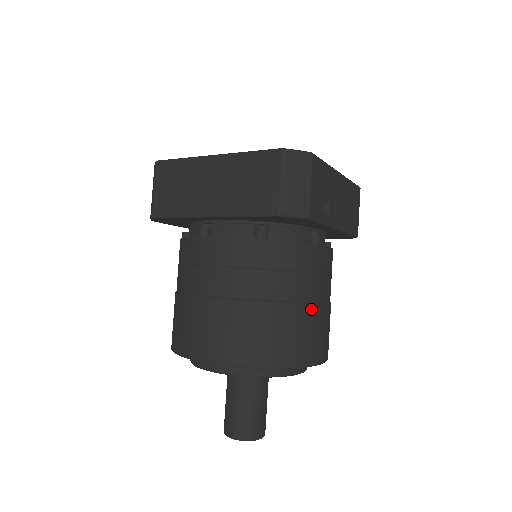
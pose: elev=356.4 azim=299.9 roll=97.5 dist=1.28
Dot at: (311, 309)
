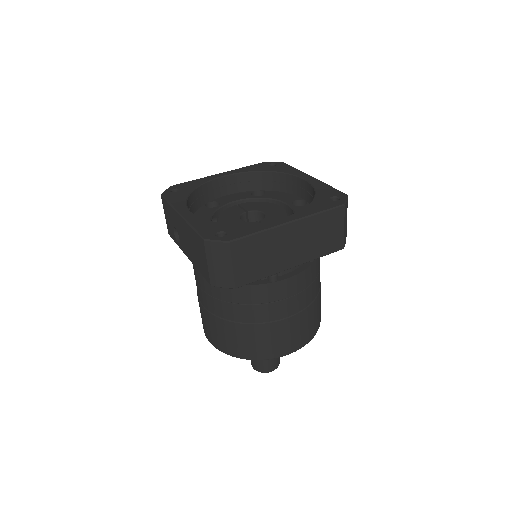
Dot at: occluded
